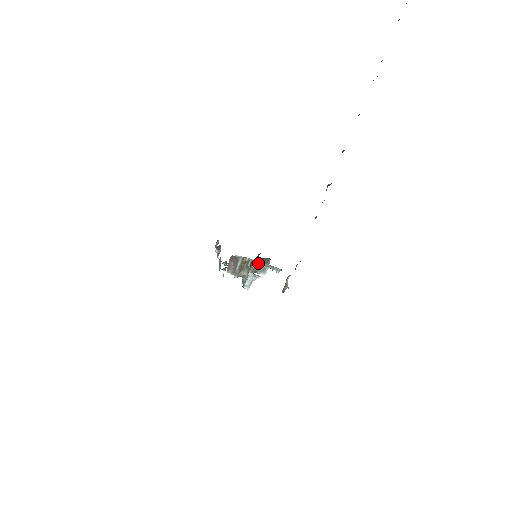
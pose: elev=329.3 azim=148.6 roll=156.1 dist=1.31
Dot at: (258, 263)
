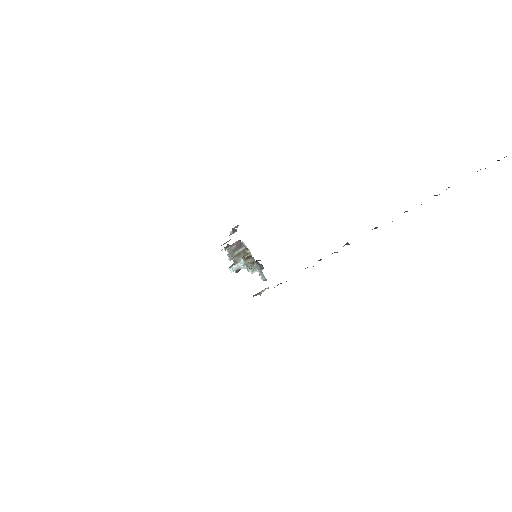
Dot at: (254, 261)
